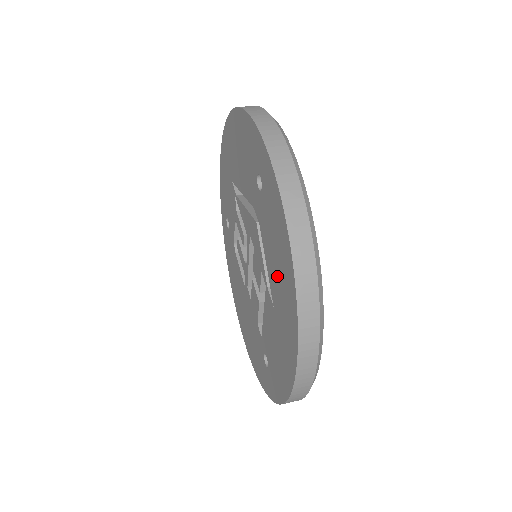
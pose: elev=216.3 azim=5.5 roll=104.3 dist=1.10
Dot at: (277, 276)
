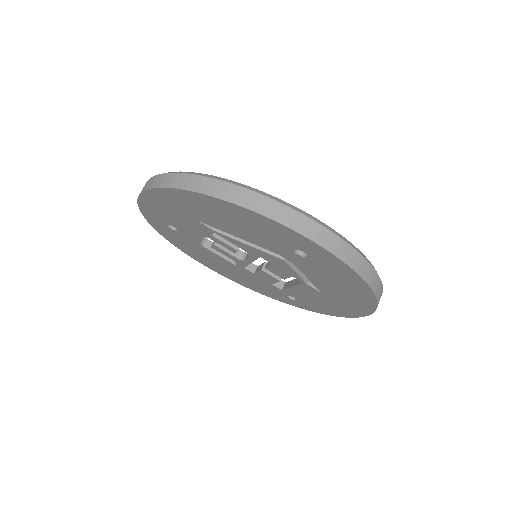
Dot at: (336, 290)
